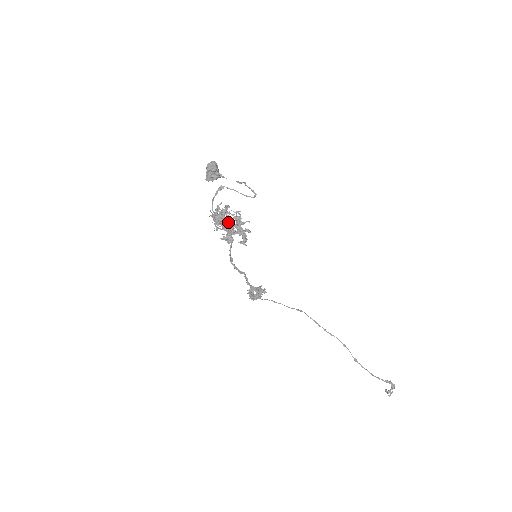
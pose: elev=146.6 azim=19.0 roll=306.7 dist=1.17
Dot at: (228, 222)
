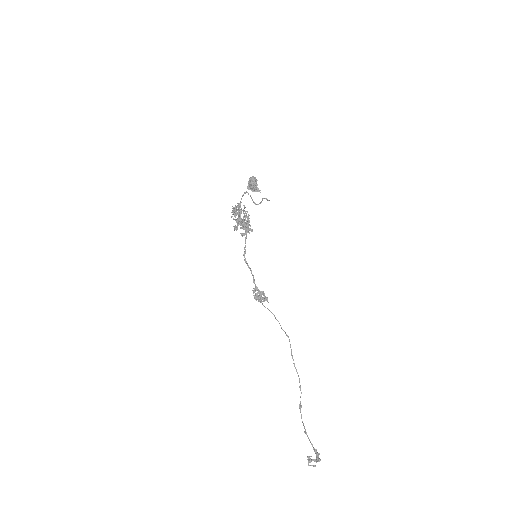
Dot at: (236, 213)
